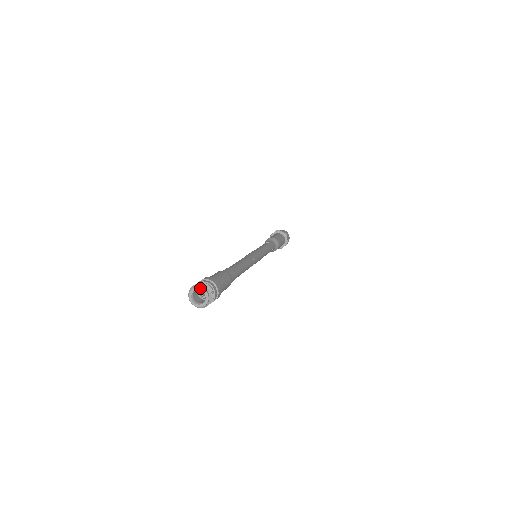
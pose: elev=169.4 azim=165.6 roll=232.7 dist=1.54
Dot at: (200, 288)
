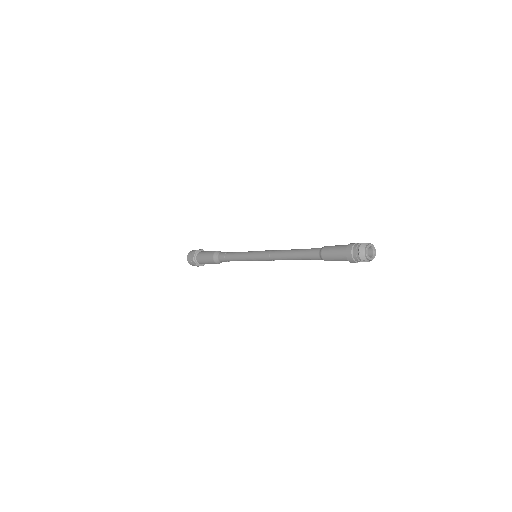
Dot at: occluded
